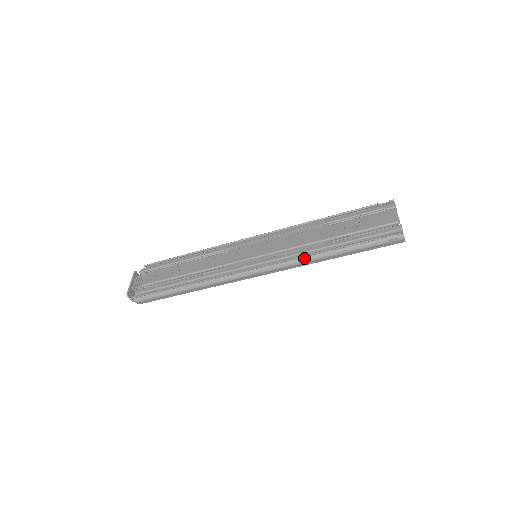
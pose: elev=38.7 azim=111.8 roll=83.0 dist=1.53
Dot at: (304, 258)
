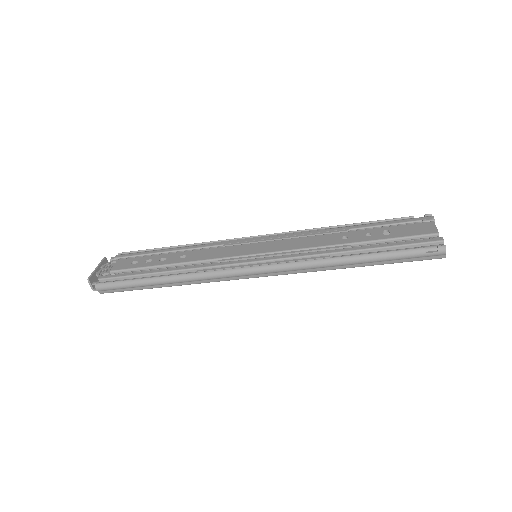
Dot at: (317, 260)
